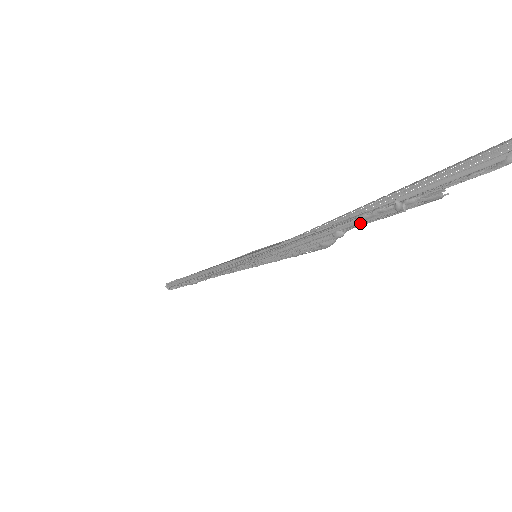
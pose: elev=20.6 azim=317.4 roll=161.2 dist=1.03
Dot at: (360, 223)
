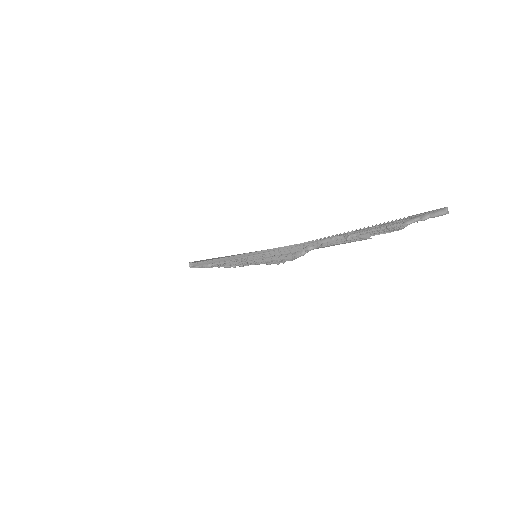
Dot at: (323, 243)
